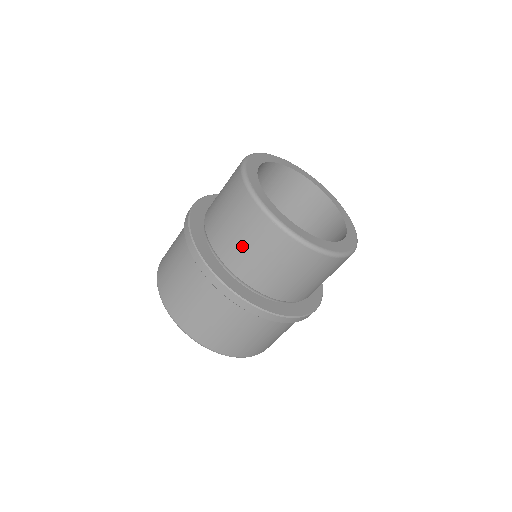
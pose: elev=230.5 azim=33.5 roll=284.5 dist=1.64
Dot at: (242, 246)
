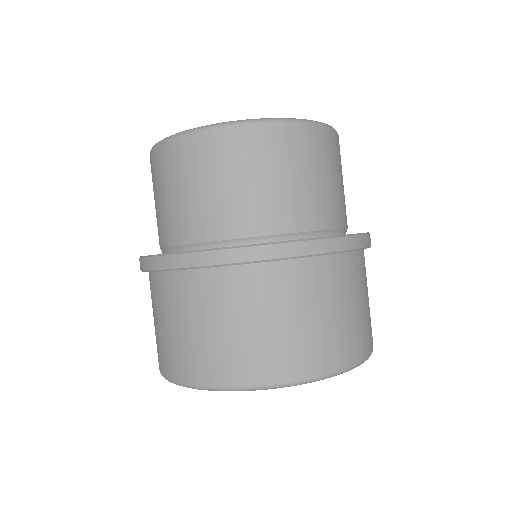
Dot at: (220, 194)
